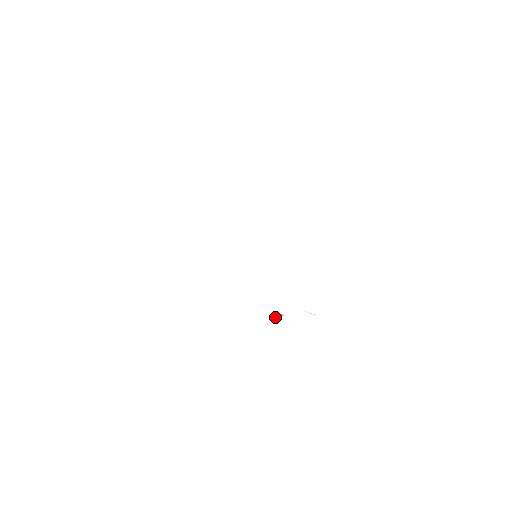
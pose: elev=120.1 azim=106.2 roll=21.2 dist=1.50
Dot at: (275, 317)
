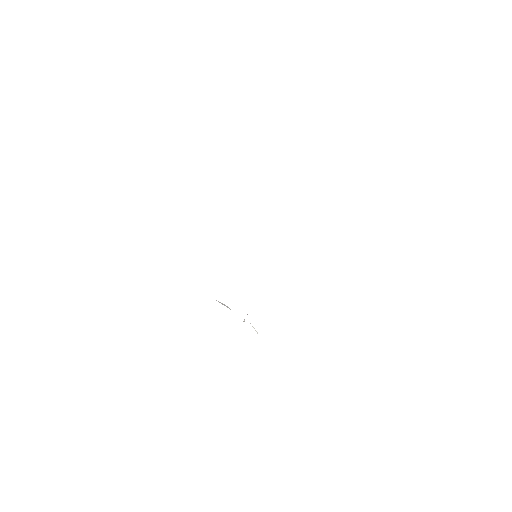
Dot at: (221, 303)
